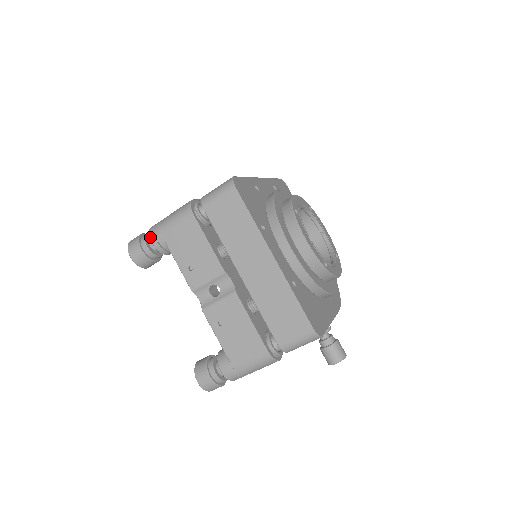
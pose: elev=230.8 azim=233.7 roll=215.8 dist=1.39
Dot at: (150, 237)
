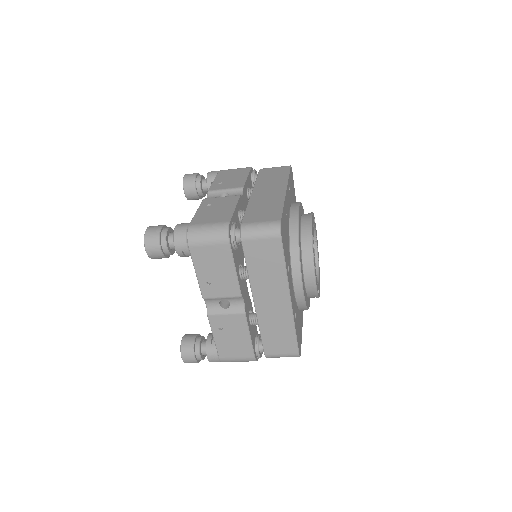
Dot at: (175, 243)
